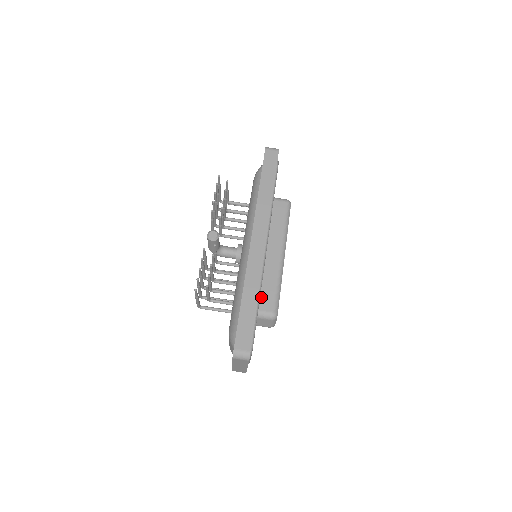
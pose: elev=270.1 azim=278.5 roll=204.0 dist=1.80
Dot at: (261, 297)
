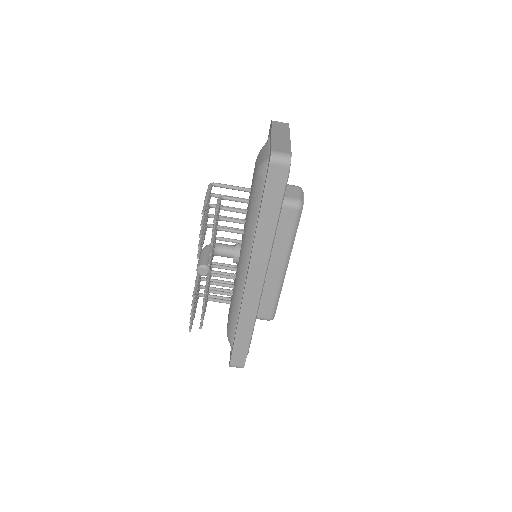
Dot at: occluded
